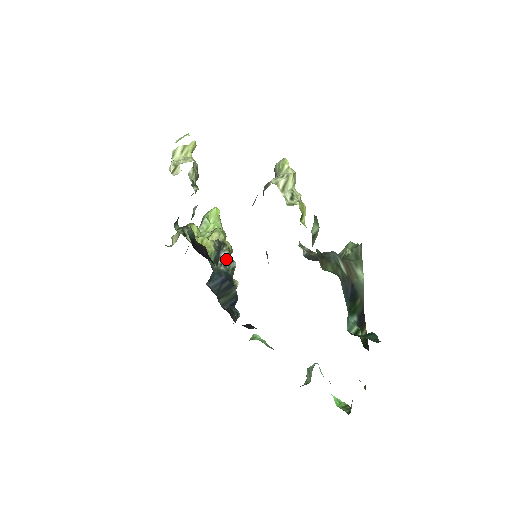
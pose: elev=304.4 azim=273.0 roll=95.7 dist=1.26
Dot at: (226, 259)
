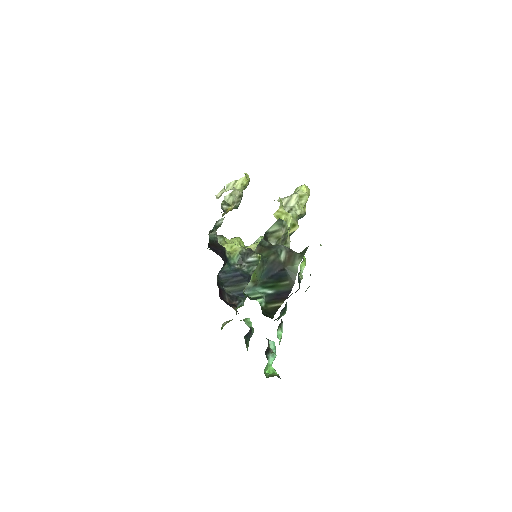
Dot at: (252, 263)
